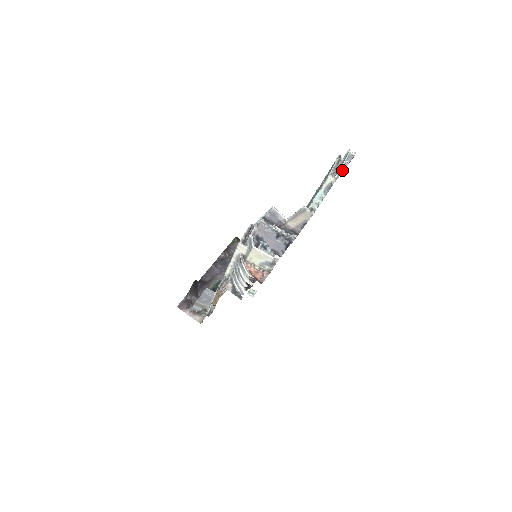
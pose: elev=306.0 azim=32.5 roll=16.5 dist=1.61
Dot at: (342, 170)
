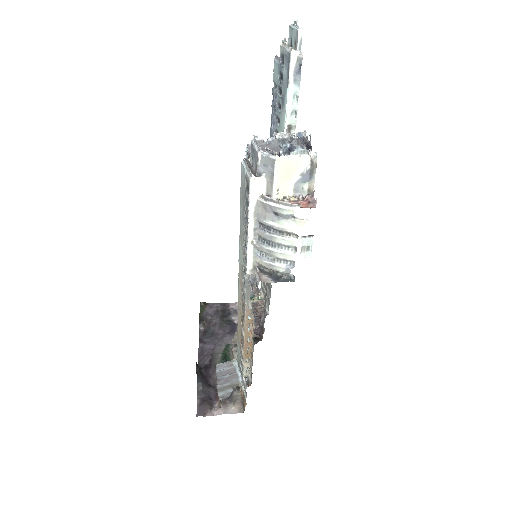
Dot at: (301, 34)
